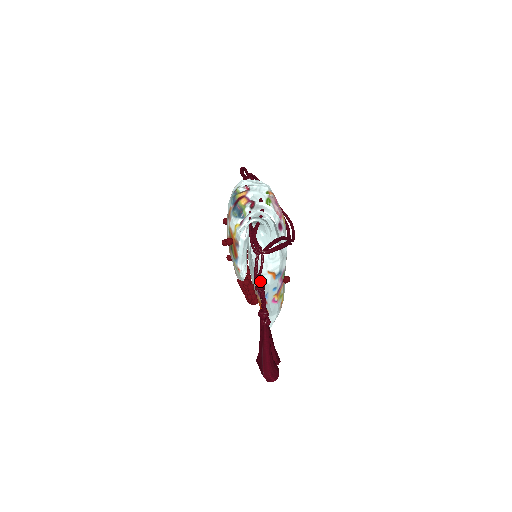
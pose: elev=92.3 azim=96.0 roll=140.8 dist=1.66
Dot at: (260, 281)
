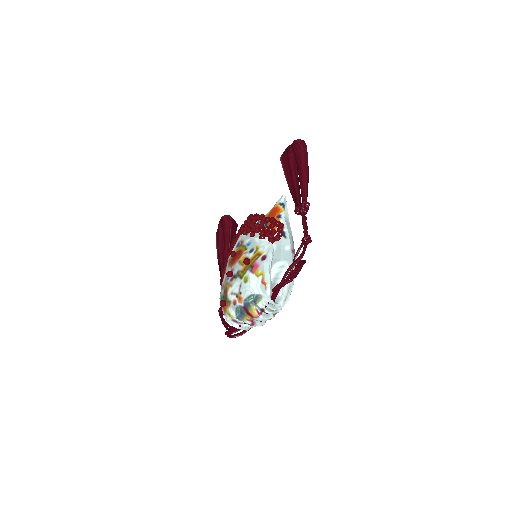
Dot at: occluded
